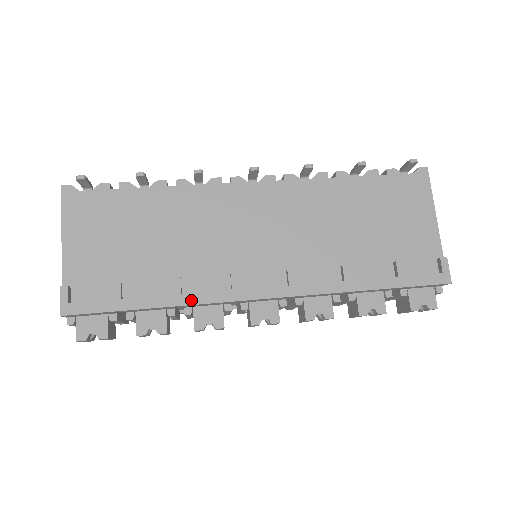
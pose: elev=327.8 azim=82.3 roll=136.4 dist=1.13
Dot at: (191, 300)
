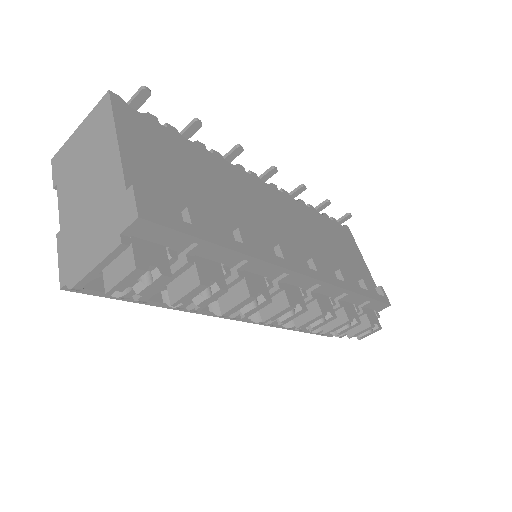
Dot at: (258, 255)
